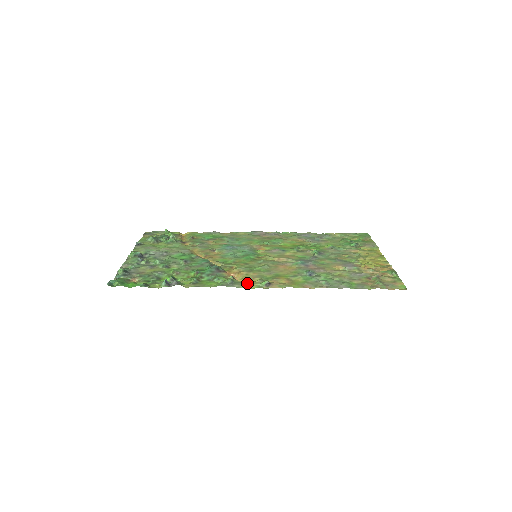
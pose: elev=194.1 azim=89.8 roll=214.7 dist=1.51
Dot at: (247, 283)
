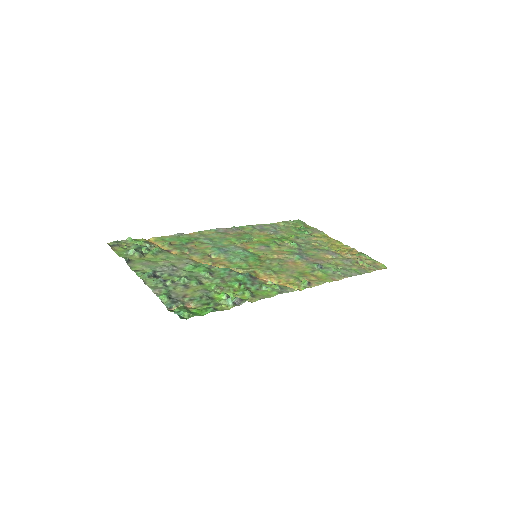
Dot at: (290, 286)
